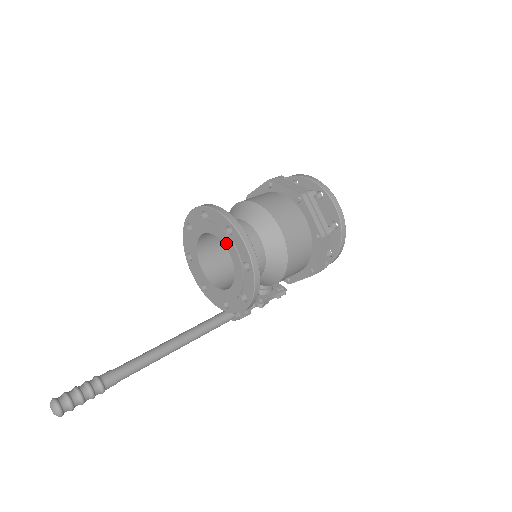
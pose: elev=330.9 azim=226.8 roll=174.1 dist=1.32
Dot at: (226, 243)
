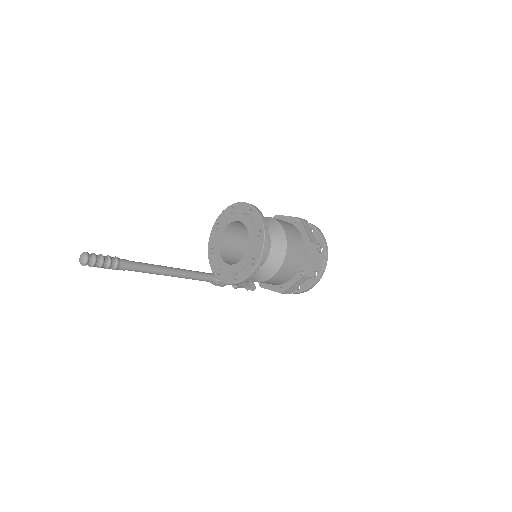
Dot at: (251, 239)
